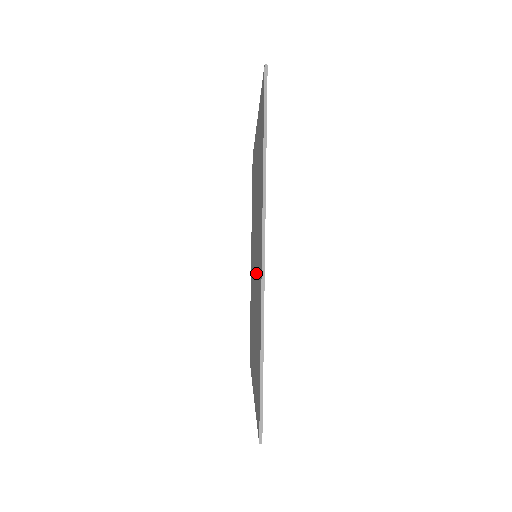
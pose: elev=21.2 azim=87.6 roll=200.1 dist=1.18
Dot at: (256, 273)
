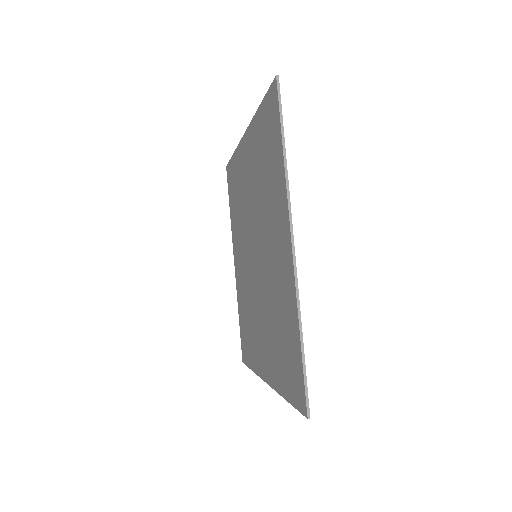
Dot at: (266, 269)
